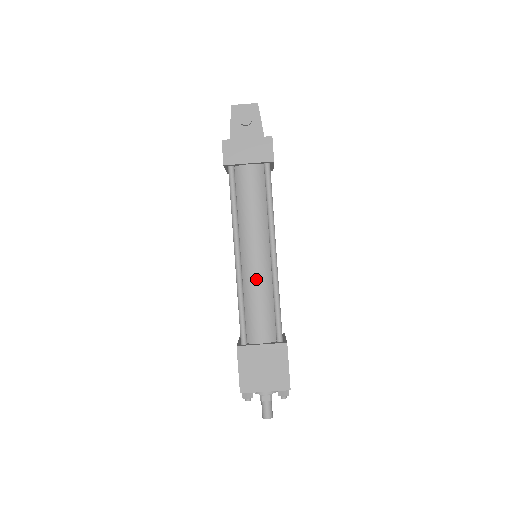
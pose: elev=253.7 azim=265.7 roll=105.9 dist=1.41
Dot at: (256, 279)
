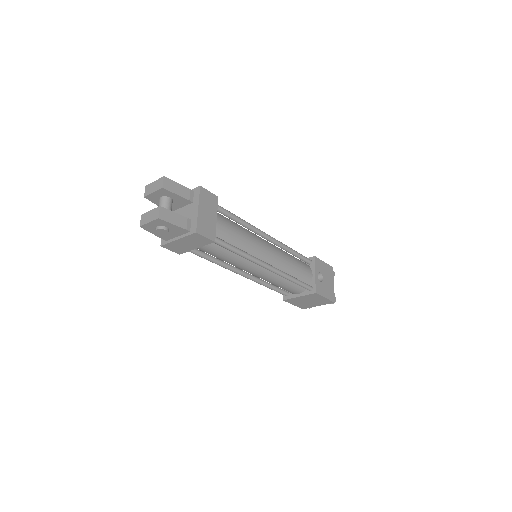
Dot at: (267, 279)
